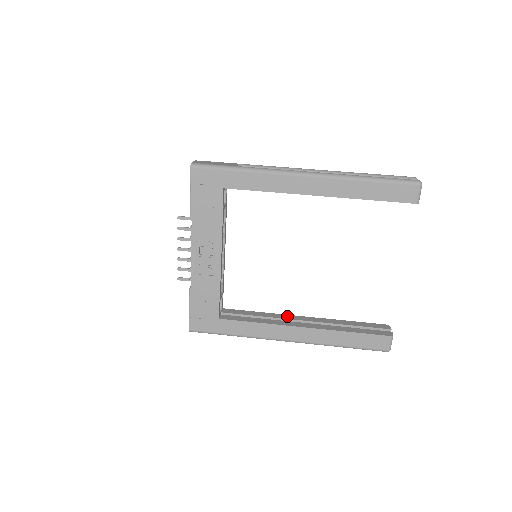
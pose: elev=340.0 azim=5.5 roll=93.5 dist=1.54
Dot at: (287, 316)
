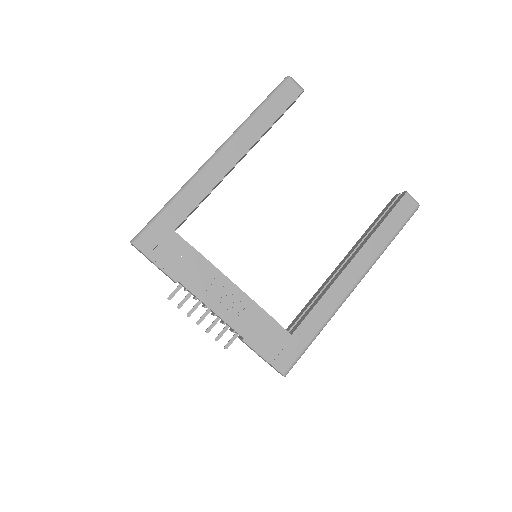
Dot at: (331, 275)
